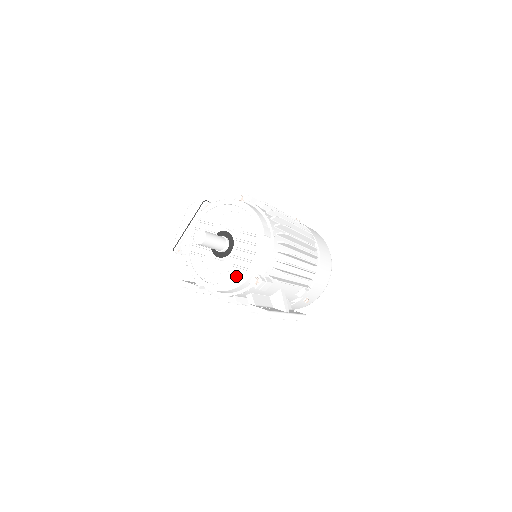
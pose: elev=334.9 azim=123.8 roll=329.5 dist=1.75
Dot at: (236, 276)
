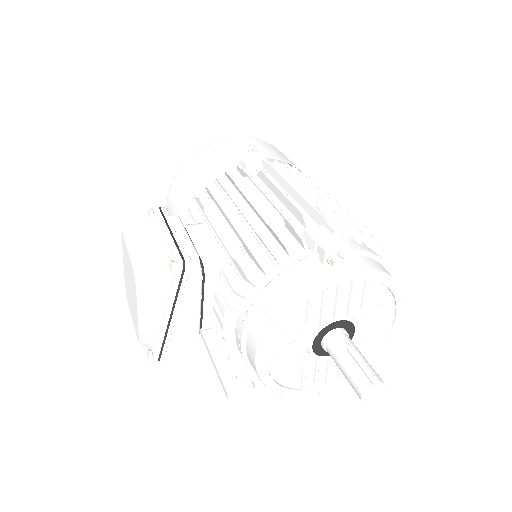
Dot at: (364, 354)
